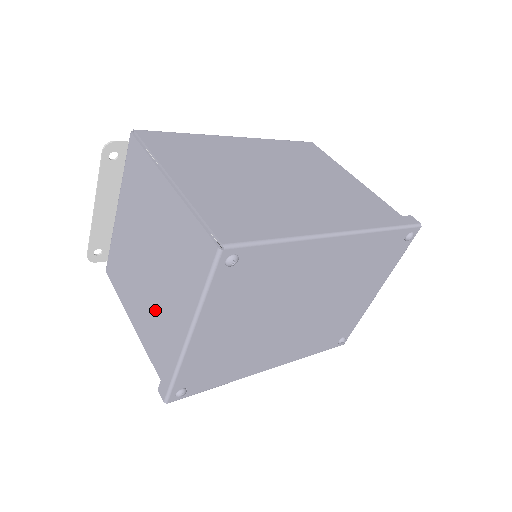
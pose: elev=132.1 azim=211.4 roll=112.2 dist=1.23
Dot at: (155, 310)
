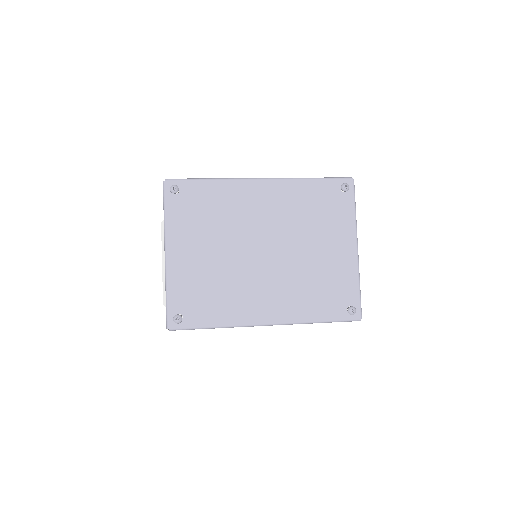
Dot at: occluded
